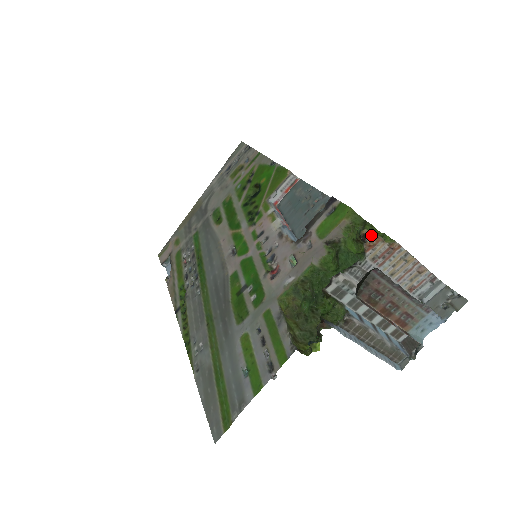
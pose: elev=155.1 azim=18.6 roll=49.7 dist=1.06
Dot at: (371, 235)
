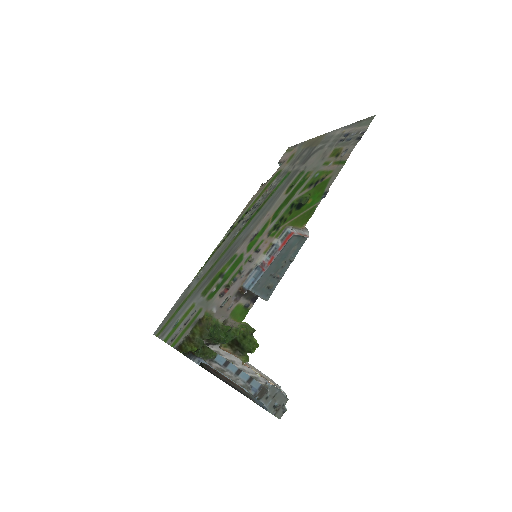
Dot at: (226, 351)
